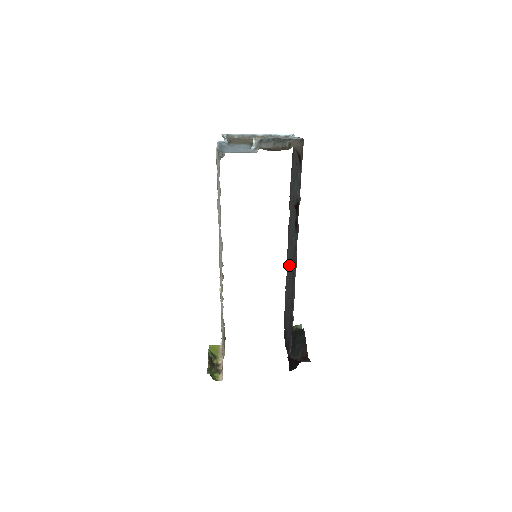
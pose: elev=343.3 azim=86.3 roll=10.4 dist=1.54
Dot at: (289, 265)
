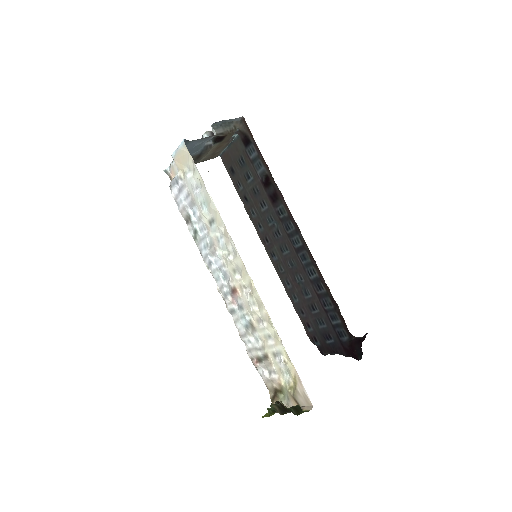
Dot at: (284, 263)
